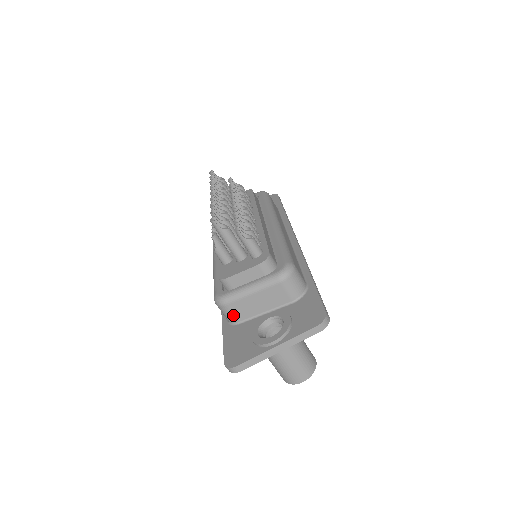
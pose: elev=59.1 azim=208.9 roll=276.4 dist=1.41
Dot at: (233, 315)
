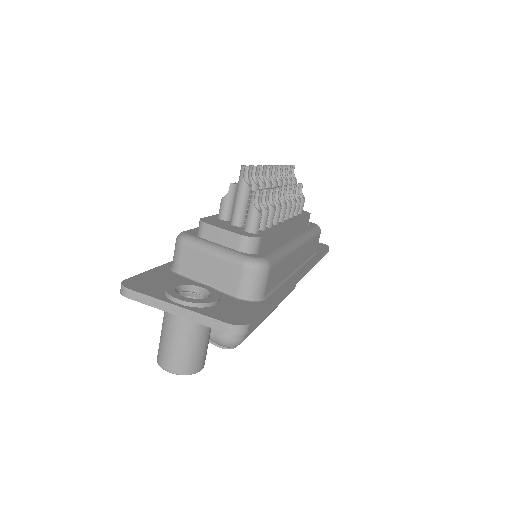
Dot at: (179, 260)
